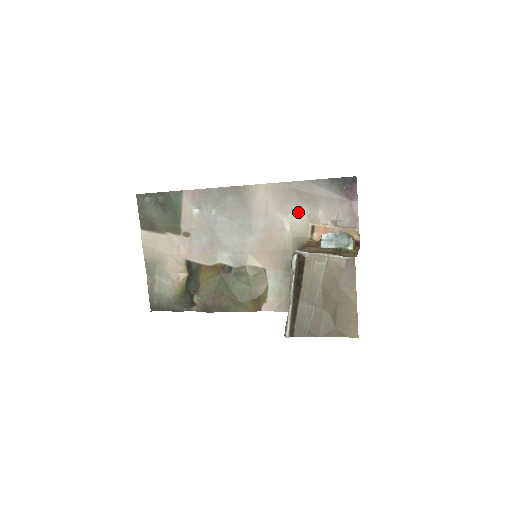
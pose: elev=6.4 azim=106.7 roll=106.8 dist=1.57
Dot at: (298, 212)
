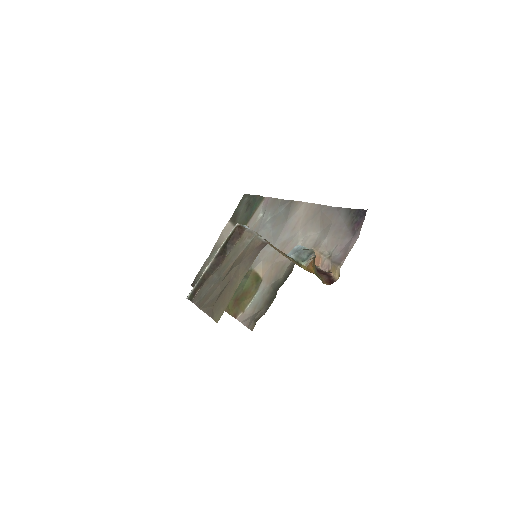
Dot at: (313, 235)
